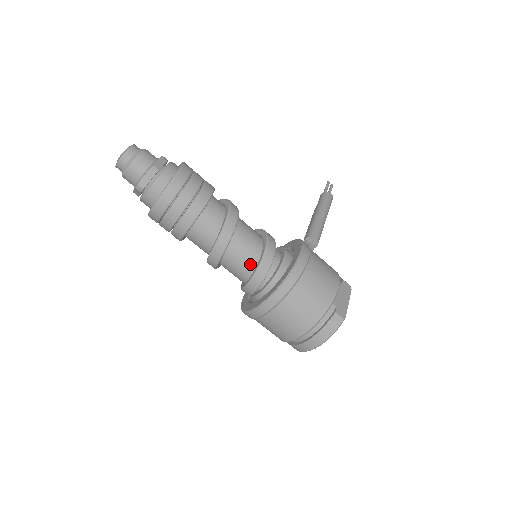
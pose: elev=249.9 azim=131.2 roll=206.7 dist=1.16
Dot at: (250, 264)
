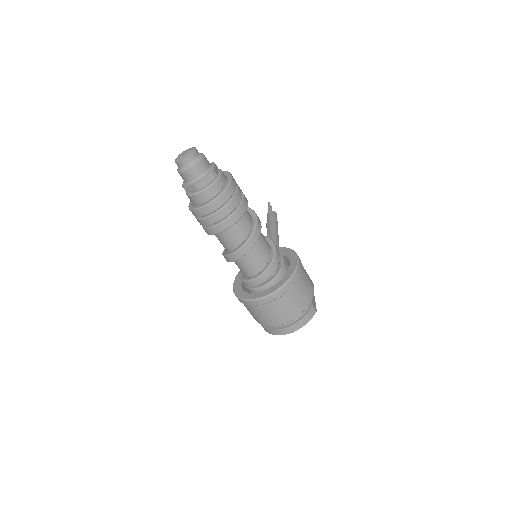
Dot at: (263, 262)
